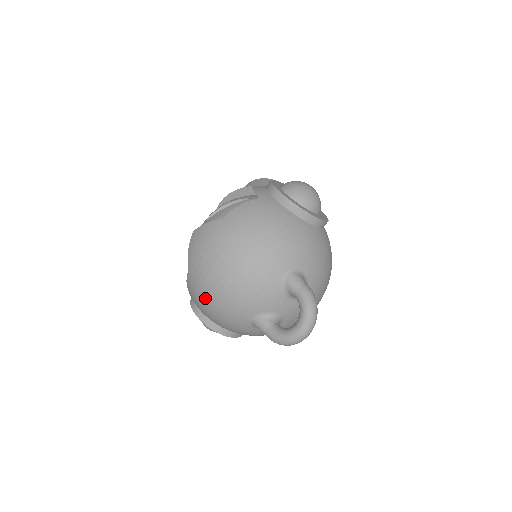
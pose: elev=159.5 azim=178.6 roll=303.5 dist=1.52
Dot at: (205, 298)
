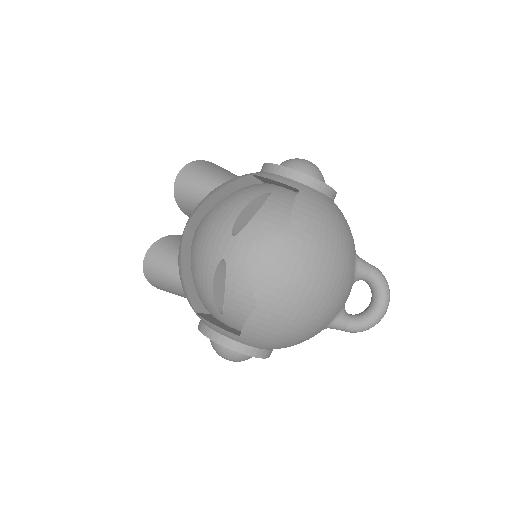
Dot at: (289, 326)
